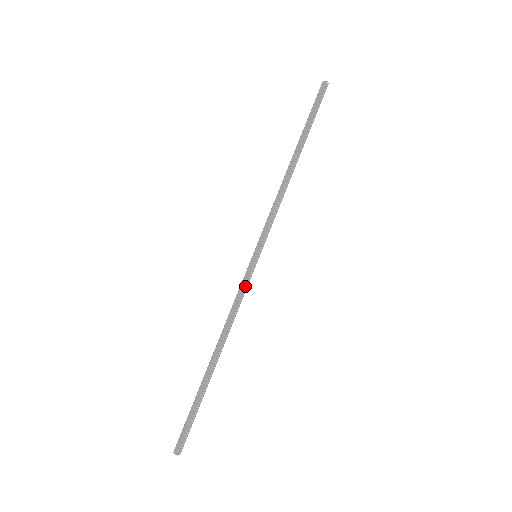
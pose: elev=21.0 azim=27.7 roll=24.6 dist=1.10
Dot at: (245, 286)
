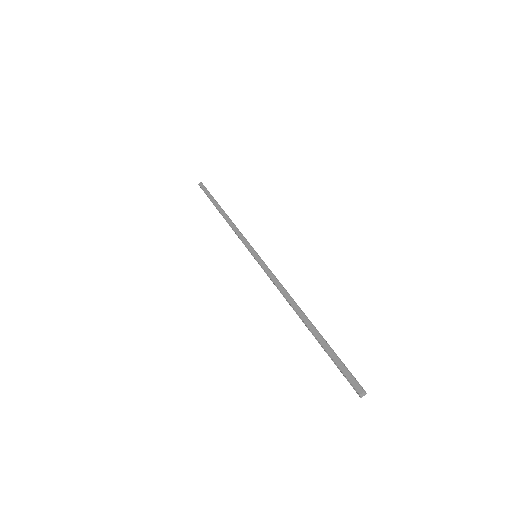
Dot at: (269, 269)
